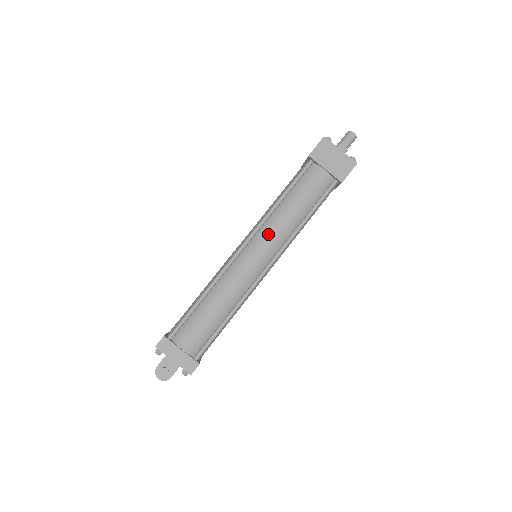
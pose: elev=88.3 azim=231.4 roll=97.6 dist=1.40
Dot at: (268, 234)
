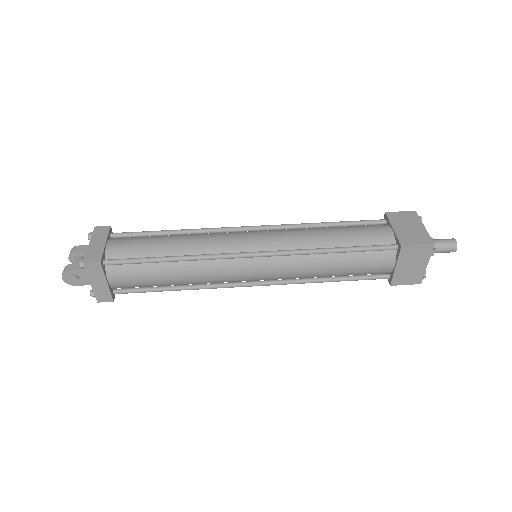
Dot at: (286, 267)
